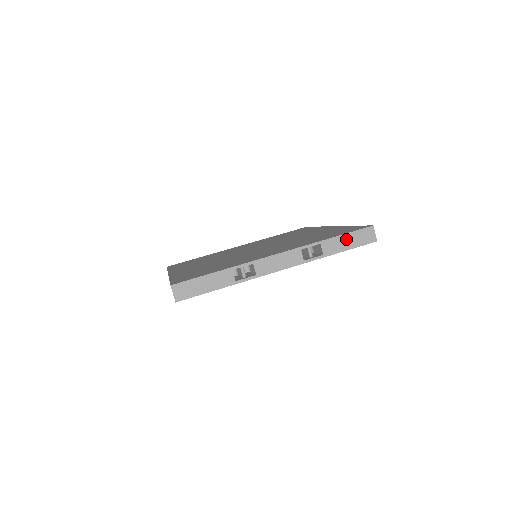
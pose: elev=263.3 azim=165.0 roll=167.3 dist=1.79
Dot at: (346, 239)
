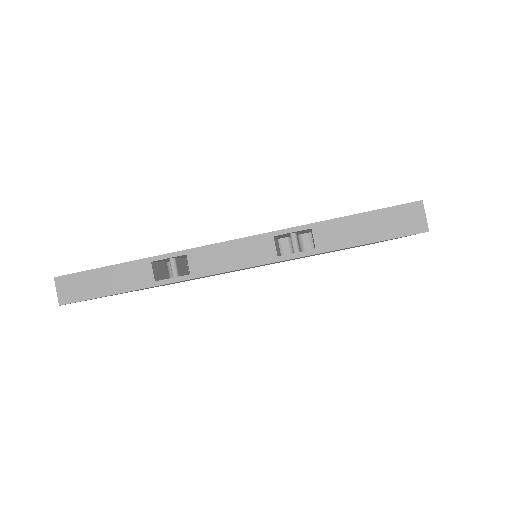
Dot at: (363, 223)
